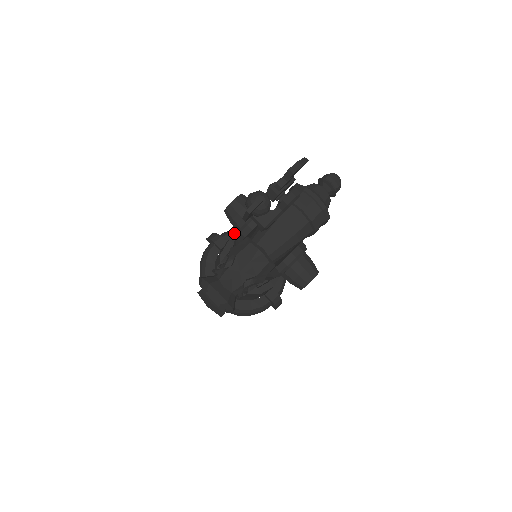
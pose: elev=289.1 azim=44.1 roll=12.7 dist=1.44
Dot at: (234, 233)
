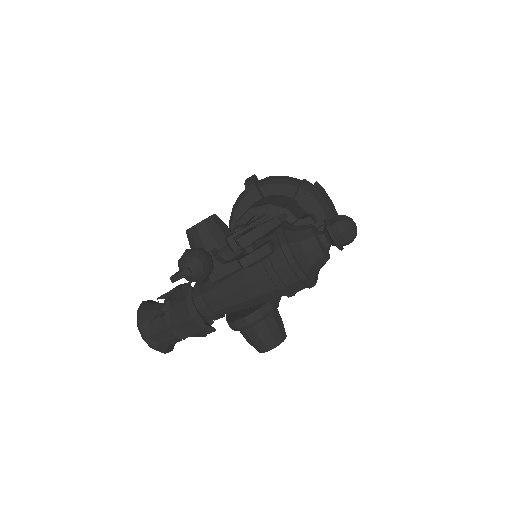
Dot at: (276, 185)
